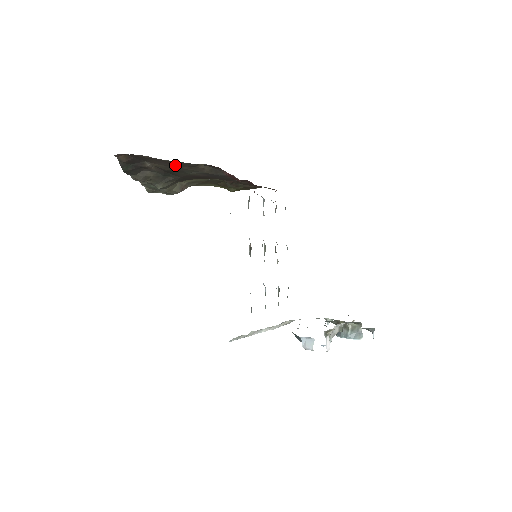
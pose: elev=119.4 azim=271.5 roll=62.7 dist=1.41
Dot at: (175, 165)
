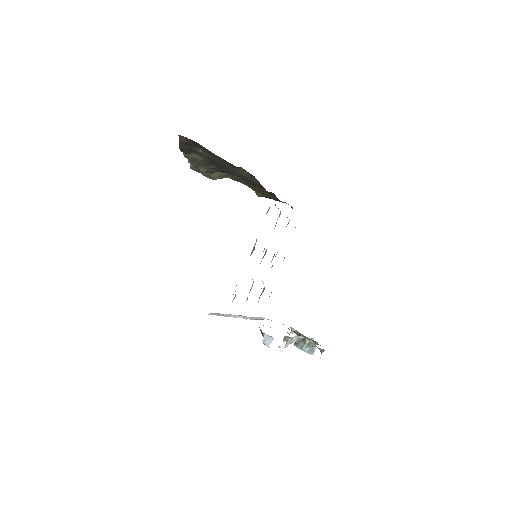
Dot at: (221, 161)
